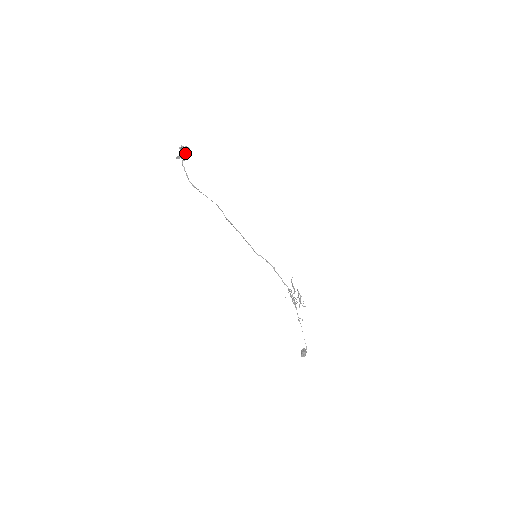
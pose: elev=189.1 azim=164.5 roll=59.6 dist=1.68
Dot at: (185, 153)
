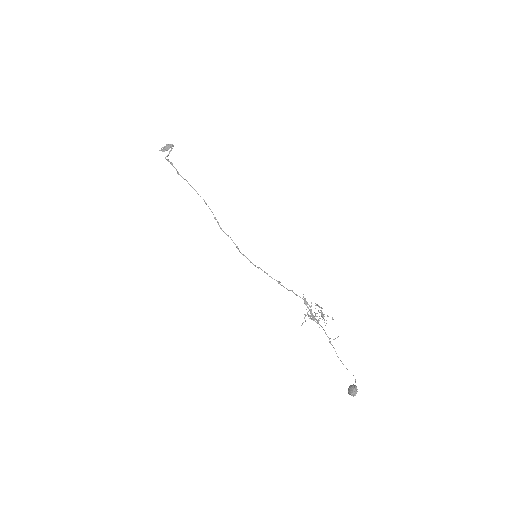
Dot at: (169, 146)
